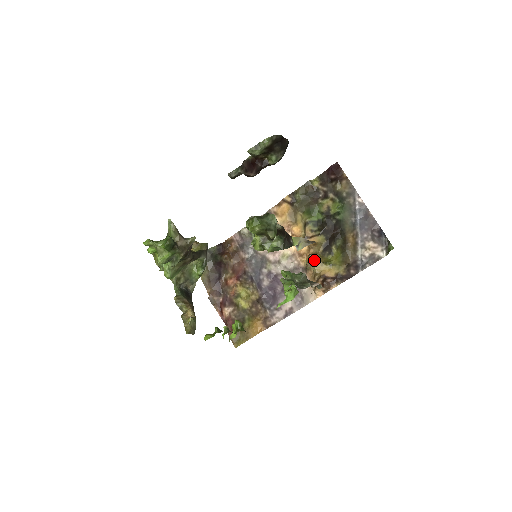
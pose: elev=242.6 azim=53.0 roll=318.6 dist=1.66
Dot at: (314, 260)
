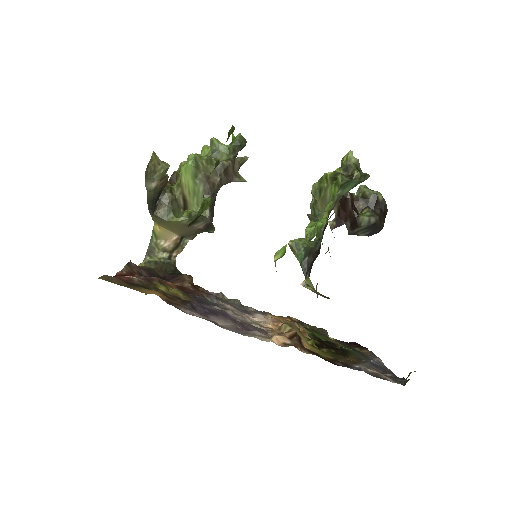
Dot at: (298, 328)
